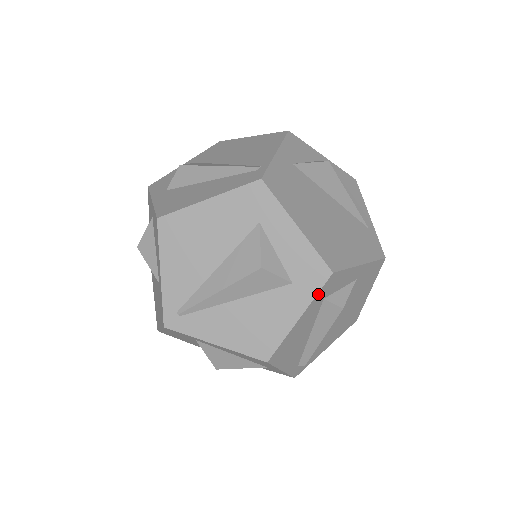
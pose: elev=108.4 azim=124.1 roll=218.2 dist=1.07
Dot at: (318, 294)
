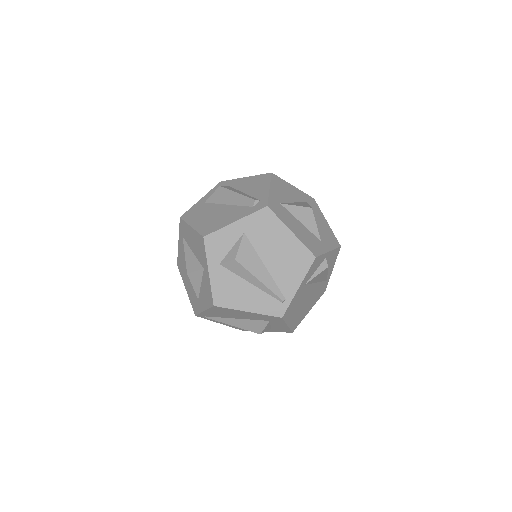
Dot at: (281, 331)
